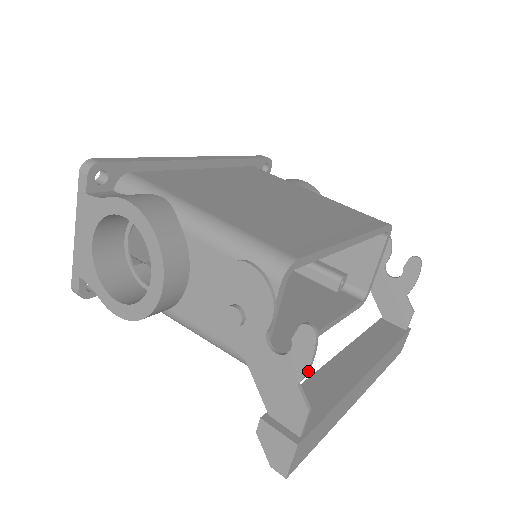
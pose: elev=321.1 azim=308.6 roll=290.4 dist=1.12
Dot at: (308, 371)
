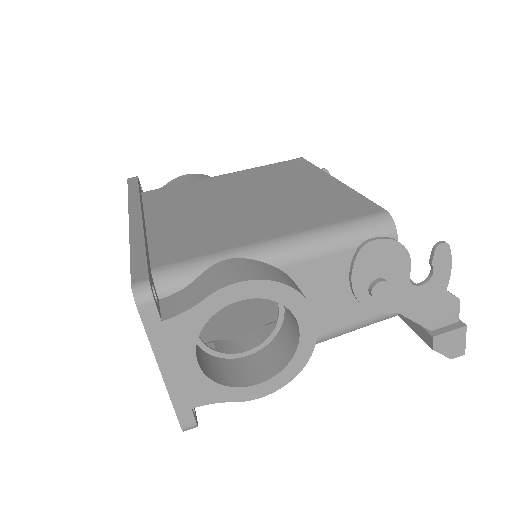
Dot at: (447, 275)
